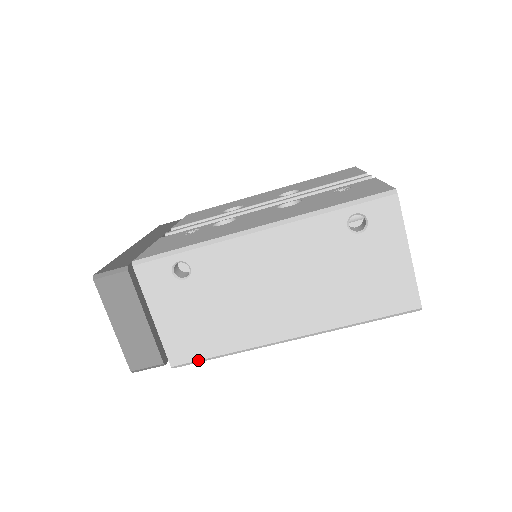
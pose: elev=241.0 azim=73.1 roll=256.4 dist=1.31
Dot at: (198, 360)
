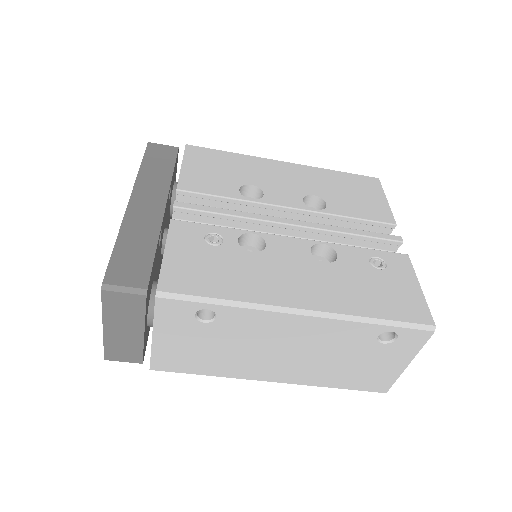
Dot at: (179, 372)
